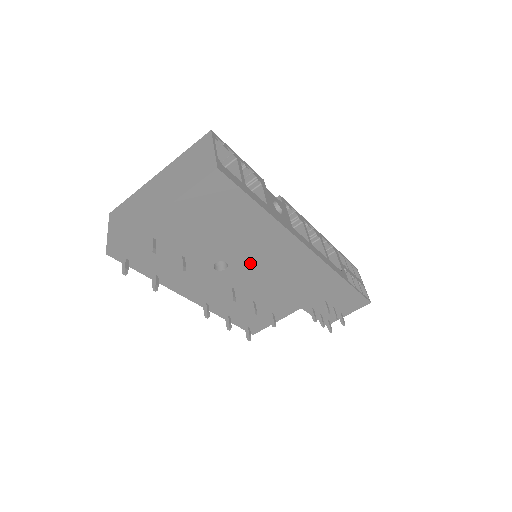
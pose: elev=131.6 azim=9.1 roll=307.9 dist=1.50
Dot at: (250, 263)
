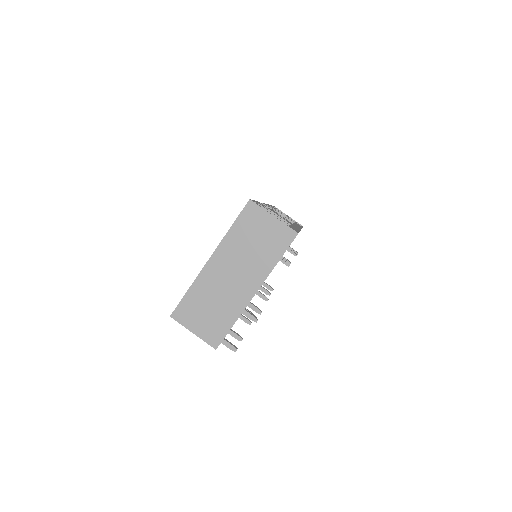
Dot at: occluded
